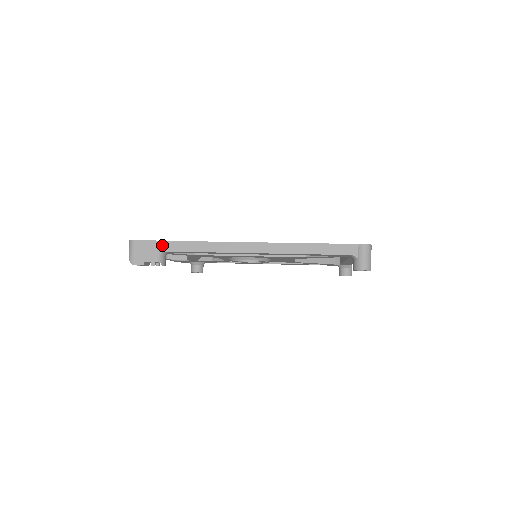
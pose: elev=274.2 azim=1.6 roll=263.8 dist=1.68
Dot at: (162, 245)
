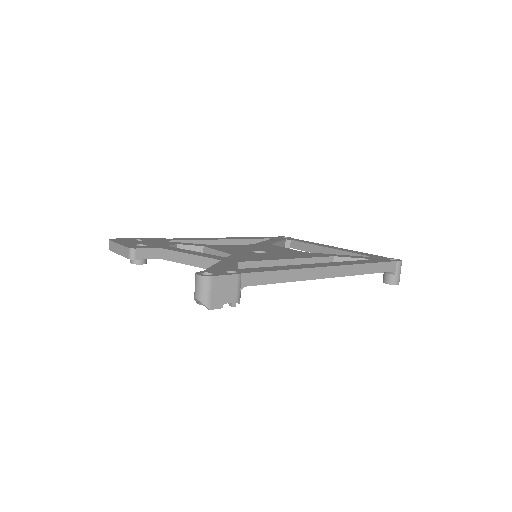
Dot at: (243, 279)
